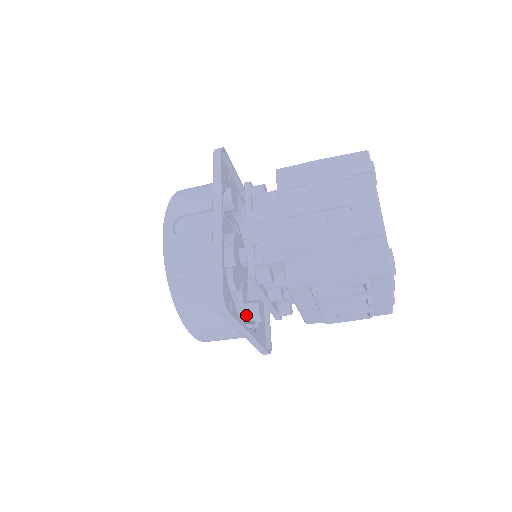
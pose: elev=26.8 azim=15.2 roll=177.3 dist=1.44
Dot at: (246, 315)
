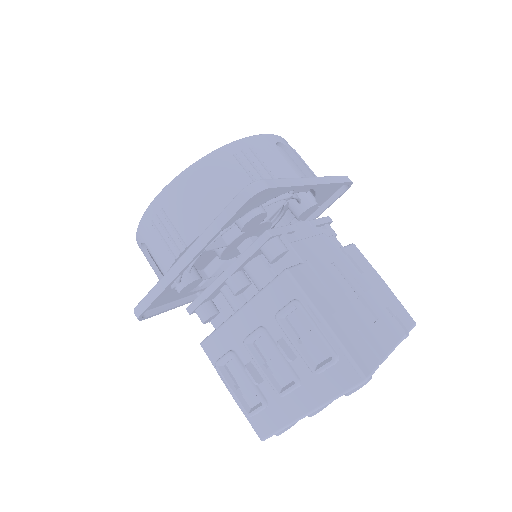
Dot at: (194, 261)
